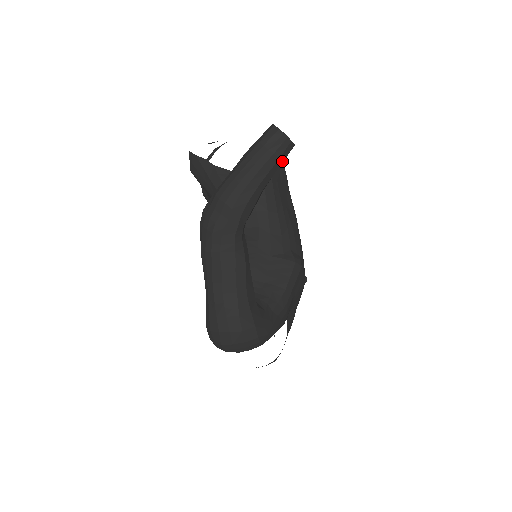
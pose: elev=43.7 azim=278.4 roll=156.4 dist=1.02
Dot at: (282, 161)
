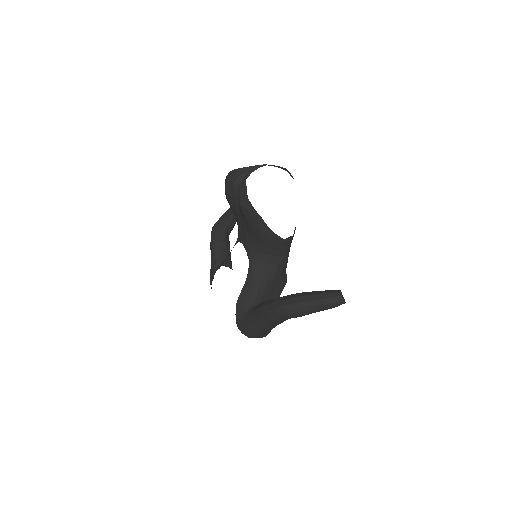
Dot at: occluded
